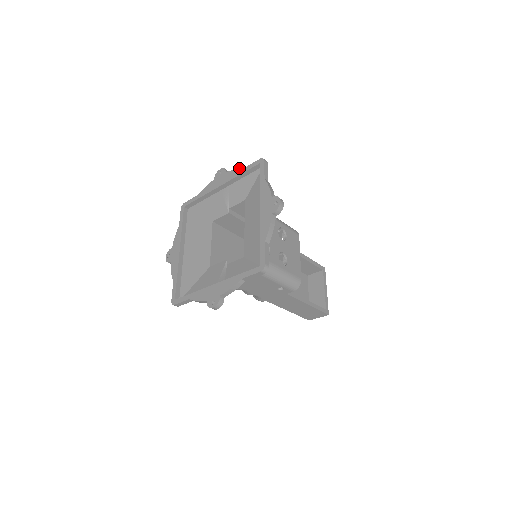
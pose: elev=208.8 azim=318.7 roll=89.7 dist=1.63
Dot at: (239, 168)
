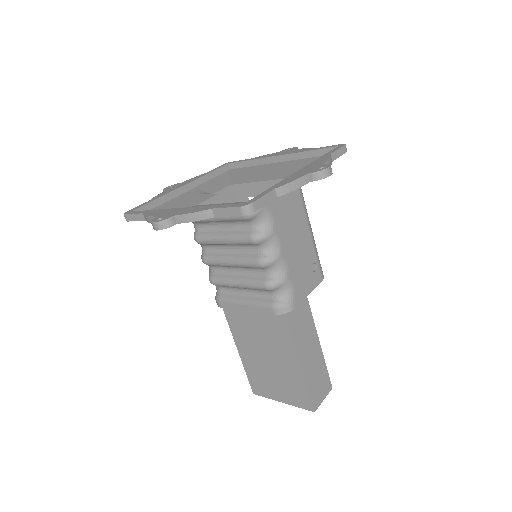
Dot at: (201, 174)
